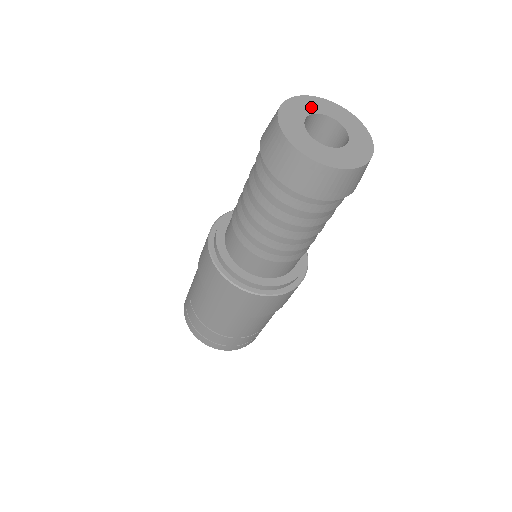
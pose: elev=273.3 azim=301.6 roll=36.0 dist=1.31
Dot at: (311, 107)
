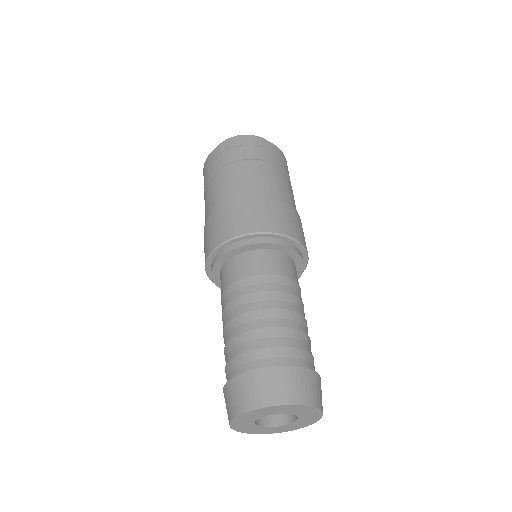
Dot at: (247, 422)
